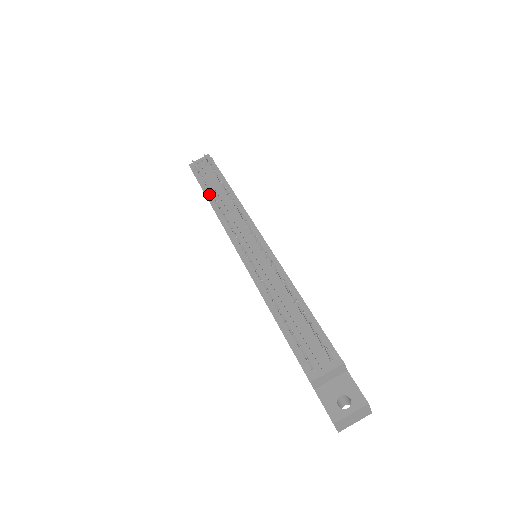
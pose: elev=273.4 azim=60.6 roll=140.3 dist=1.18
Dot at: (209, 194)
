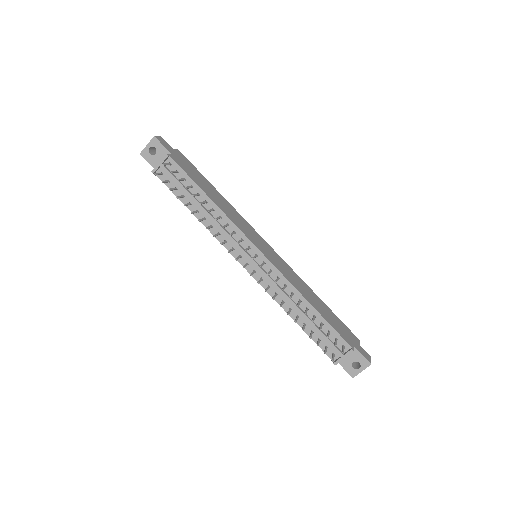
Dot at: occluded
